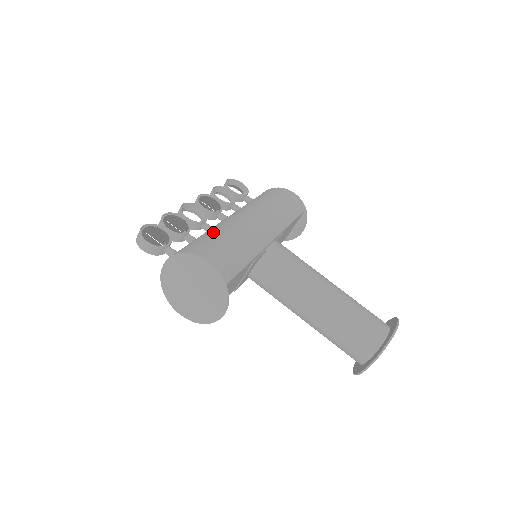
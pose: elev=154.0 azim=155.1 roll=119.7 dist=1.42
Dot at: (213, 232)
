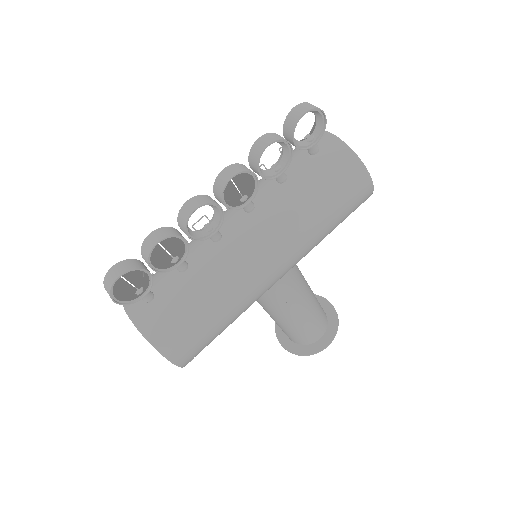
Dot at: (205, 301)
